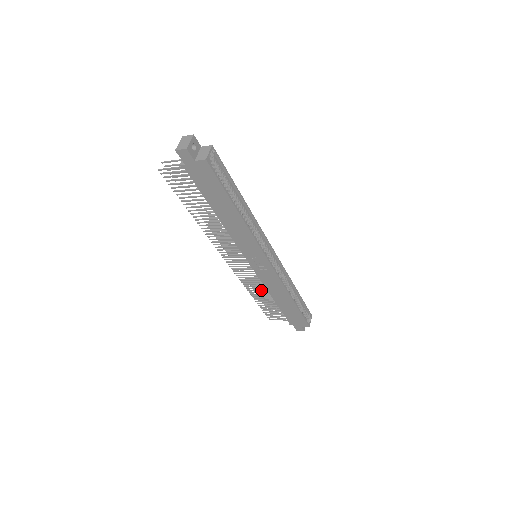
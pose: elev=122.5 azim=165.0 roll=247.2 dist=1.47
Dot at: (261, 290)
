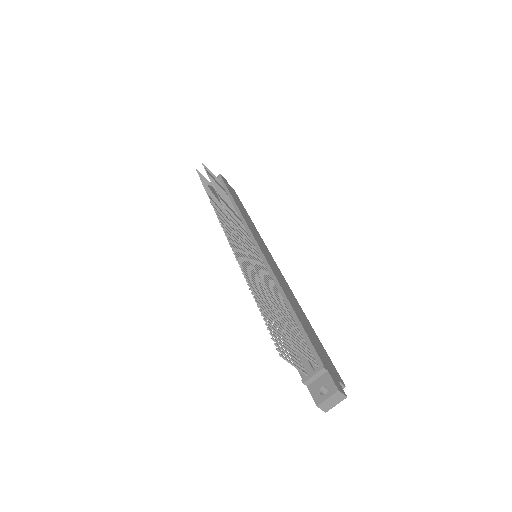
Dot at: (223, 213)
